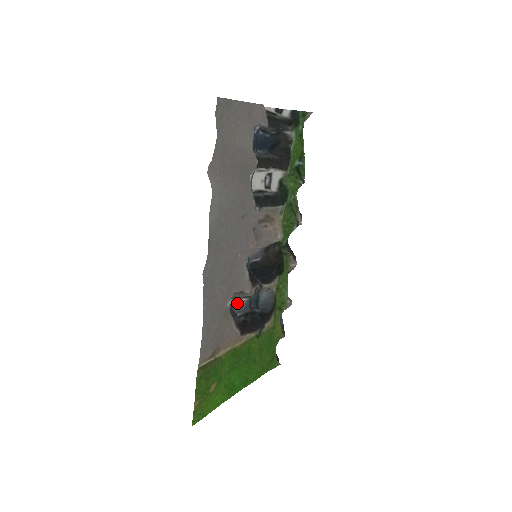
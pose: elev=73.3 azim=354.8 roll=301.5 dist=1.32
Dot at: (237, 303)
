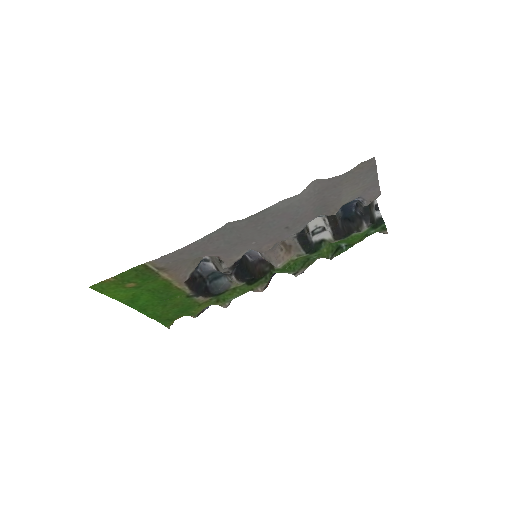
Dot at: (207, 263)
